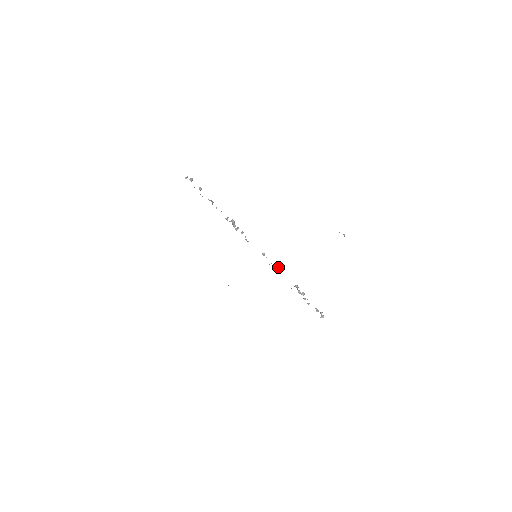
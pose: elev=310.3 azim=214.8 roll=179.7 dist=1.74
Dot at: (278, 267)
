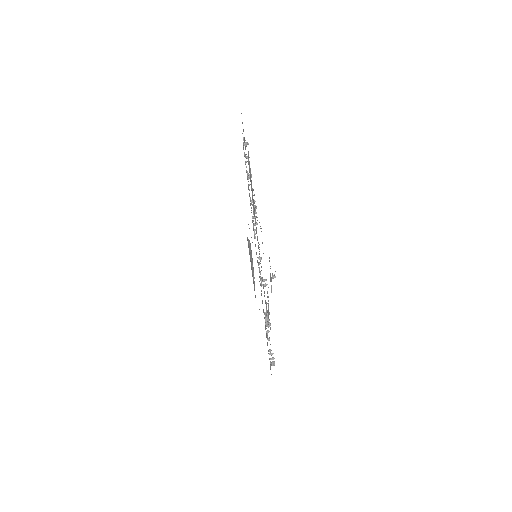
Dot at: (264, 281)
